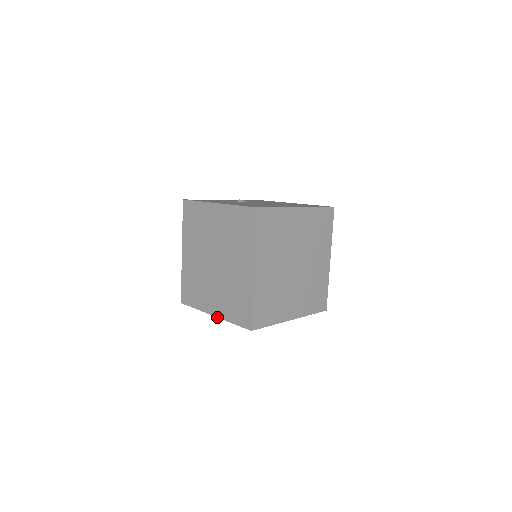
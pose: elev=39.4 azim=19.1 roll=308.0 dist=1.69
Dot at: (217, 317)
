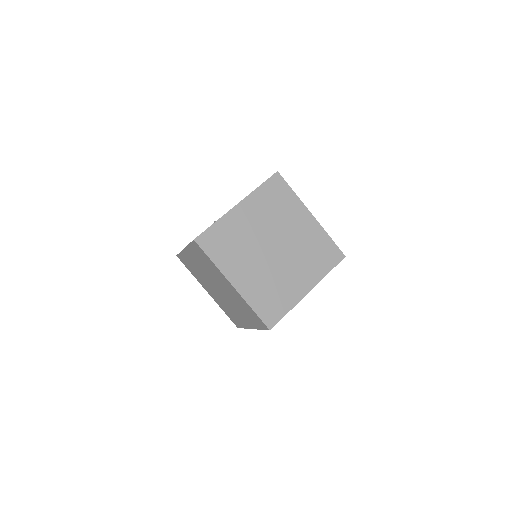
Dot at: occluded
